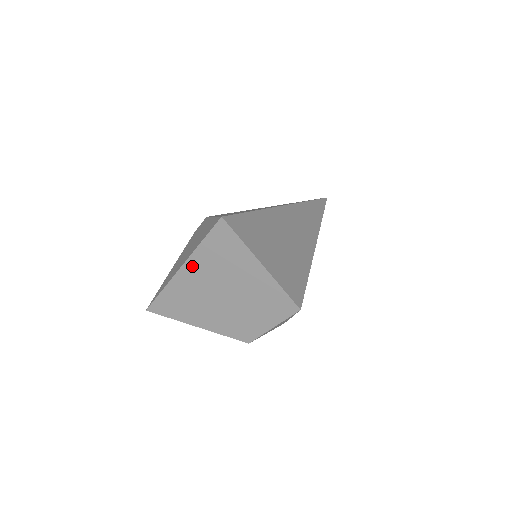
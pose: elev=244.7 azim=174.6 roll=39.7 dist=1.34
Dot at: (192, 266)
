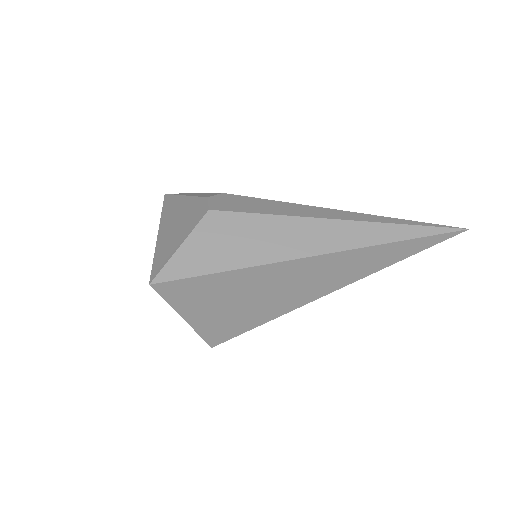
Dot at: occluded
